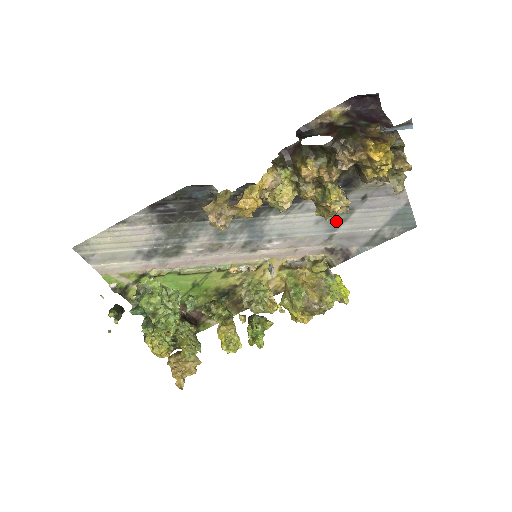
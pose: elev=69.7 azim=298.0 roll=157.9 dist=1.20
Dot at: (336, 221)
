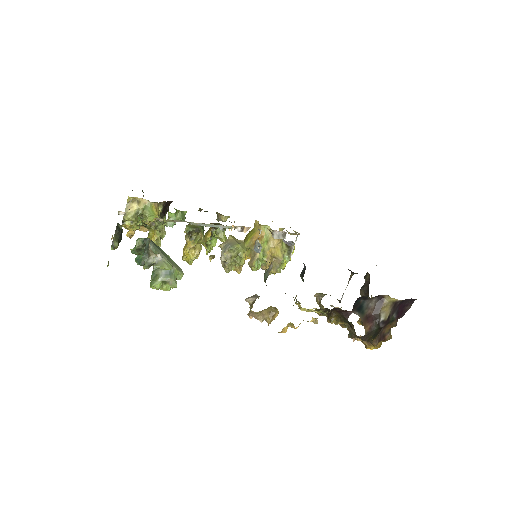
Dot at: occluded
